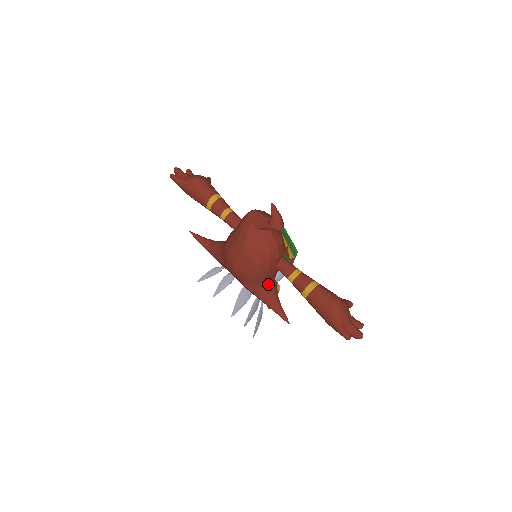
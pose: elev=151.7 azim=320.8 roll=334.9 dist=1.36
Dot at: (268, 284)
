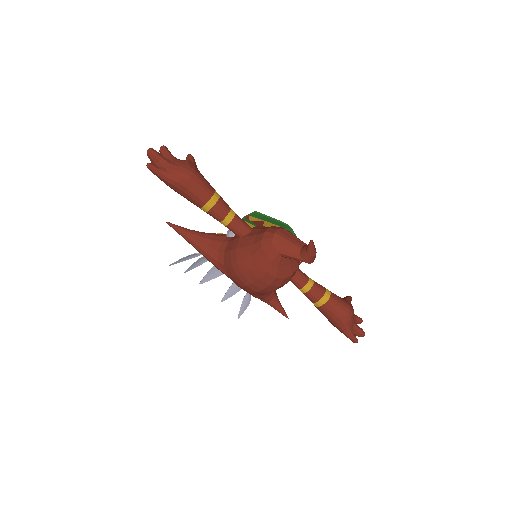
Dot at: occluded
